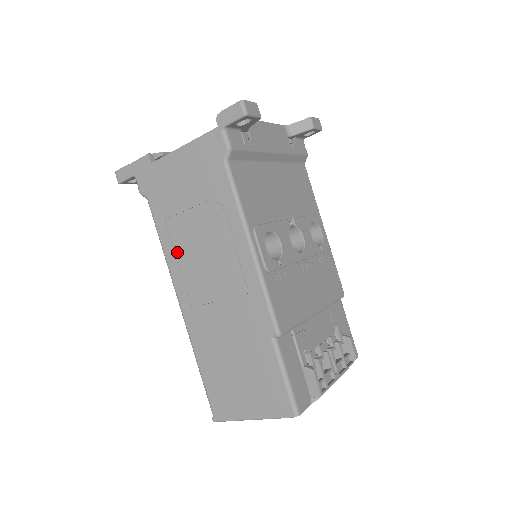
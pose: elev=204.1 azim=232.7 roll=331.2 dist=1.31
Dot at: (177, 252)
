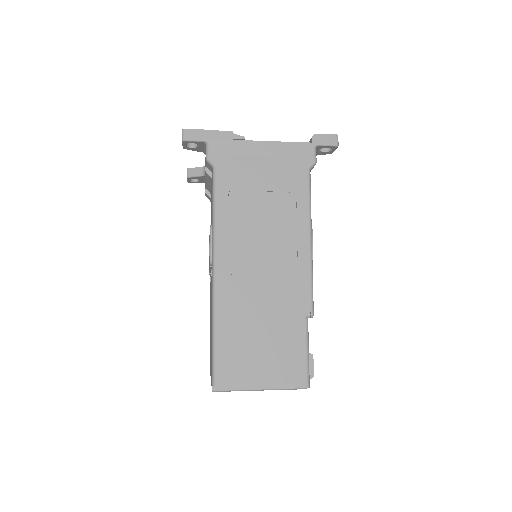
Dot at: (232, 222)
